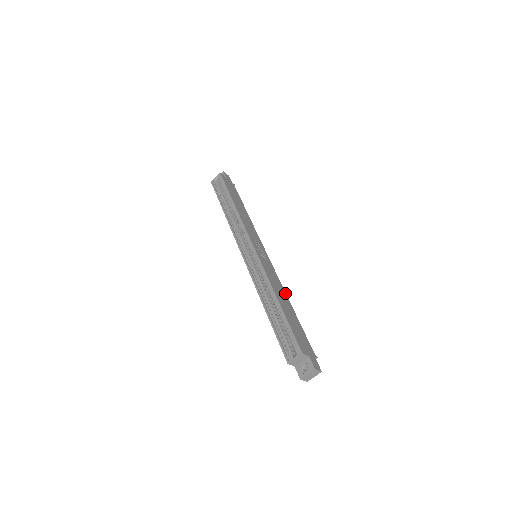
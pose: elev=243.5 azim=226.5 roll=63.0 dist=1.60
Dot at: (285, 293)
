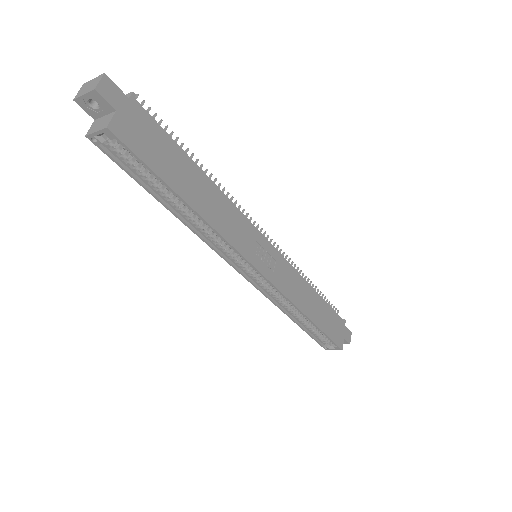
Dot at: (306, 283)
